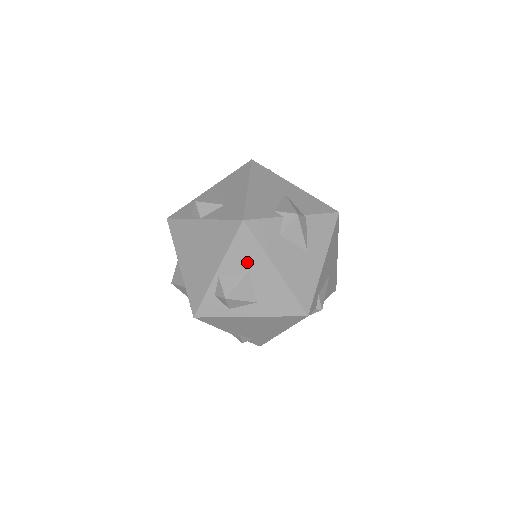
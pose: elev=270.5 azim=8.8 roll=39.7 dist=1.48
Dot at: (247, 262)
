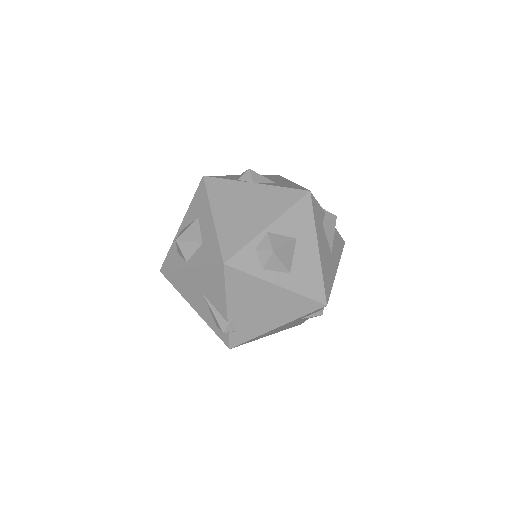
Dot at: (298, 230)
